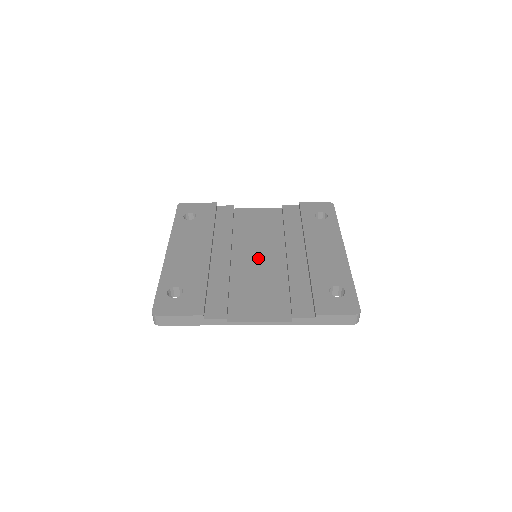
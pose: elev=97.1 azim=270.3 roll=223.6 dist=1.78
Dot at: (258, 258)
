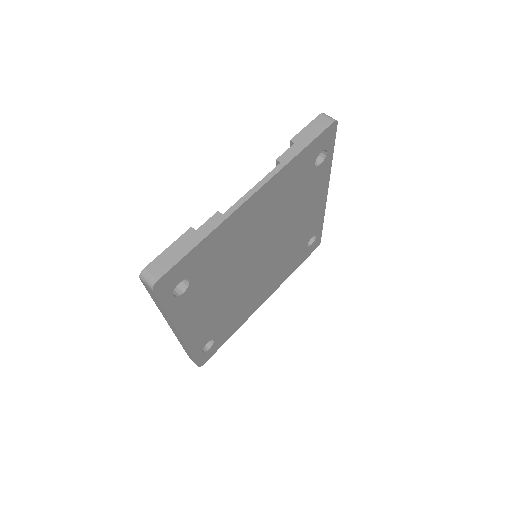
Dot at: occluded
